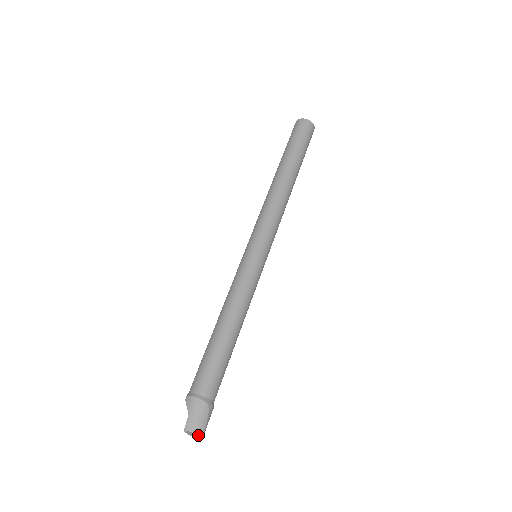
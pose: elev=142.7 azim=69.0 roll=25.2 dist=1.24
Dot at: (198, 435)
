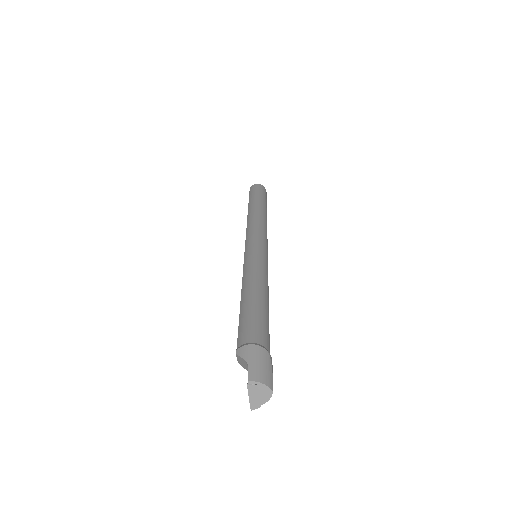
Dot at: (268, 386)
